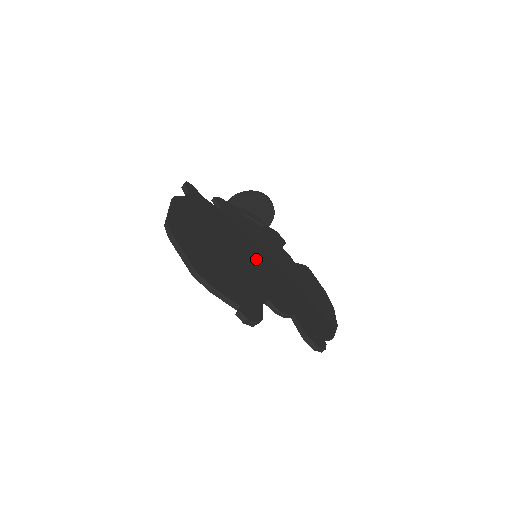
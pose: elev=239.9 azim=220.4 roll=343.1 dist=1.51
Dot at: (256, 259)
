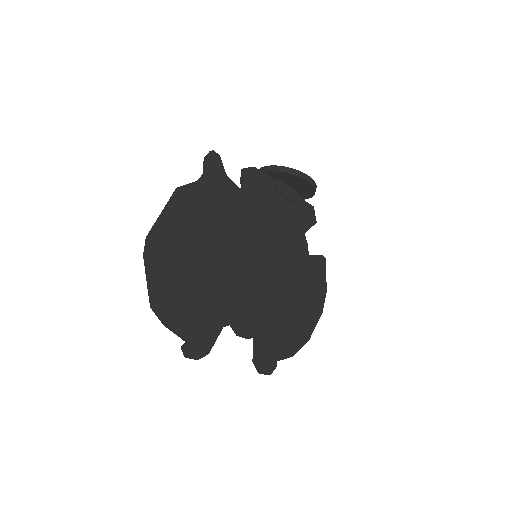
Dot at: (251, 265)
